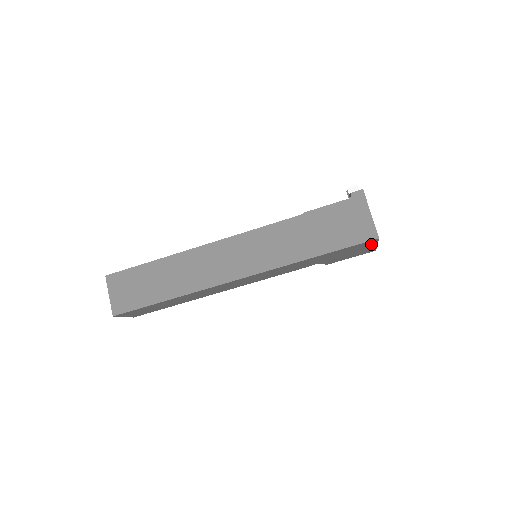
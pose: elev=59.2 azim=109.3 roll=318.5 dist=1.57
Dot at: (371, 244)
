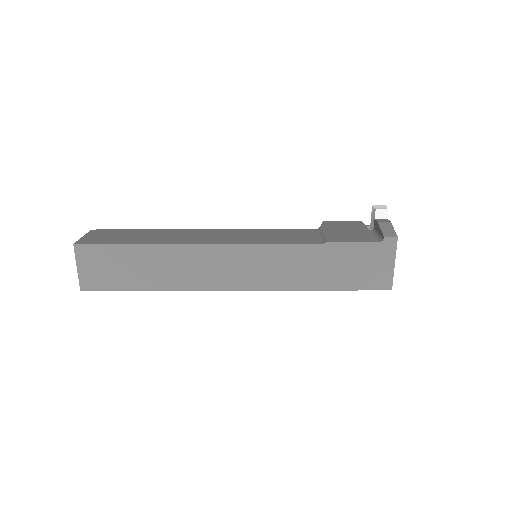
Dot at: occluded
